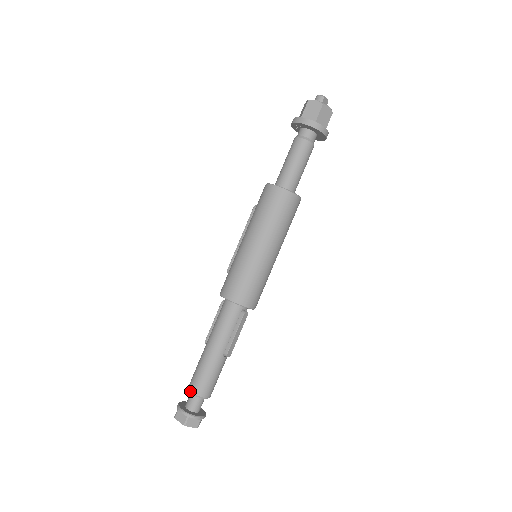
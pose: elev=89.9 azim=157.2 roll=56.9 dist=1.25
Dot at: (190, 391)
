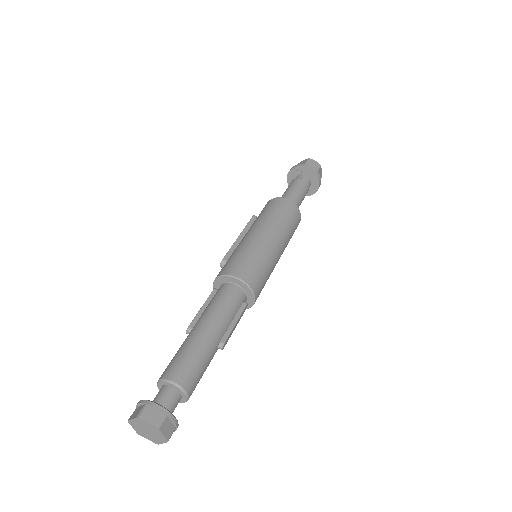
Dot at: (171, 380)
